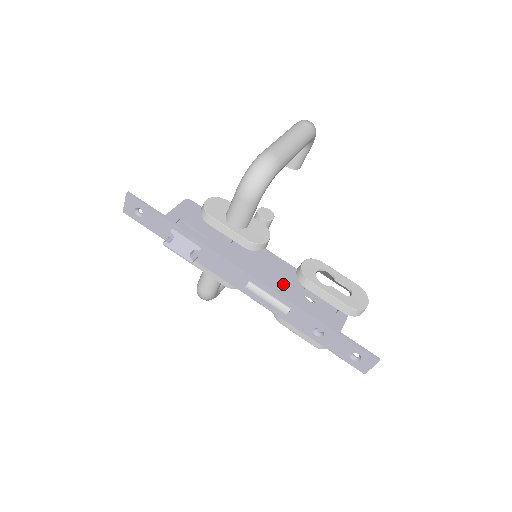
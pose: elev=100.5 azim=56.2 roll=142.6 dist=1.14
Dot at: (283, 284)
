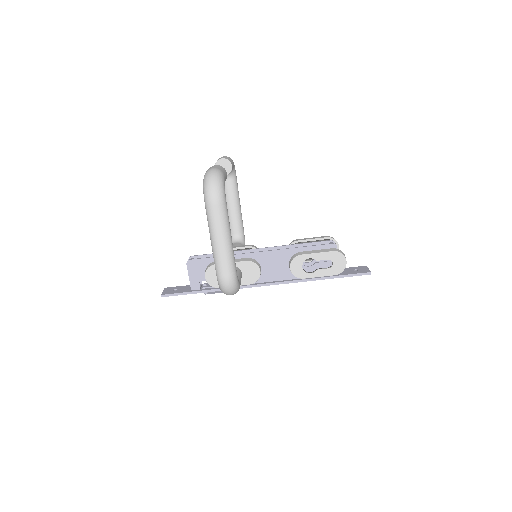
Dot at: (287, 270)
